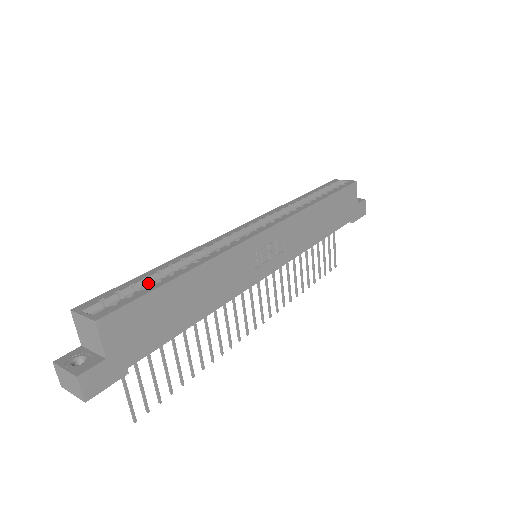
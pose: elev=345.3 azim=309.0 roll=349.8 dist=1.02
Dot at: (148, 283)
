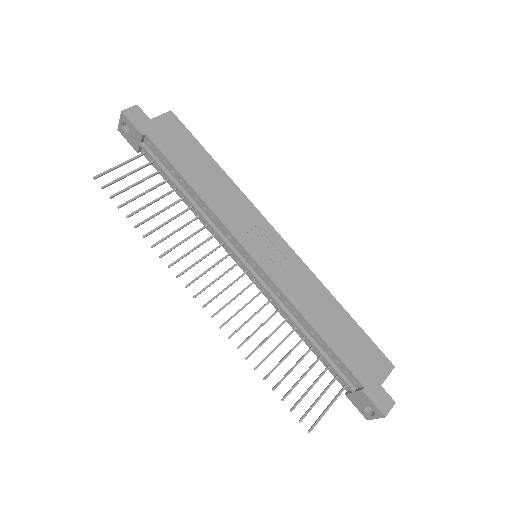
Dot at: occluded
